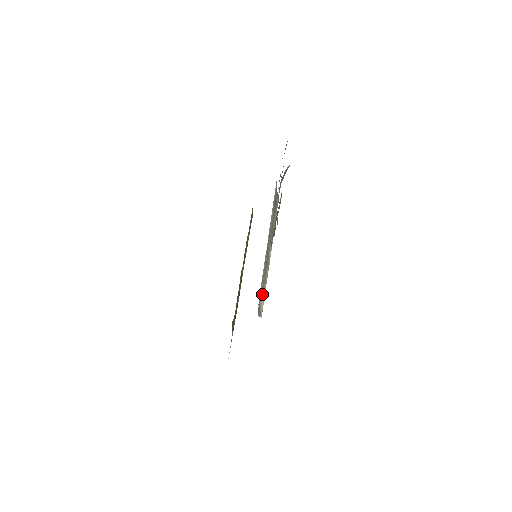
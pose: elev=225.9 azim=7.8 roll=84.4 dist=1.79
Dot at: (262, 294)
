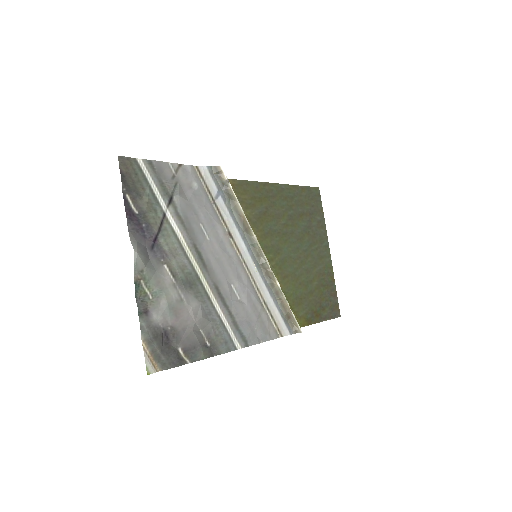
Dot at: (284, 308)
